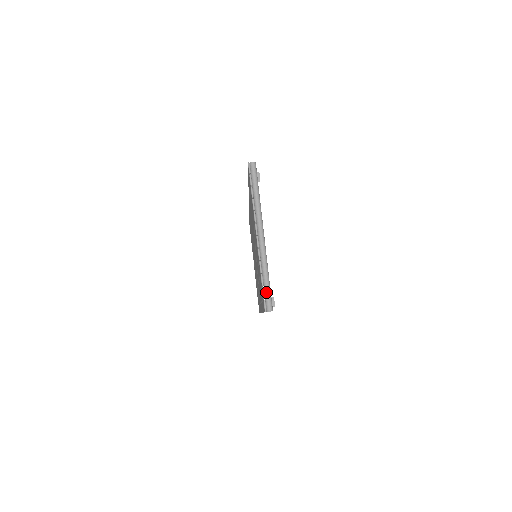
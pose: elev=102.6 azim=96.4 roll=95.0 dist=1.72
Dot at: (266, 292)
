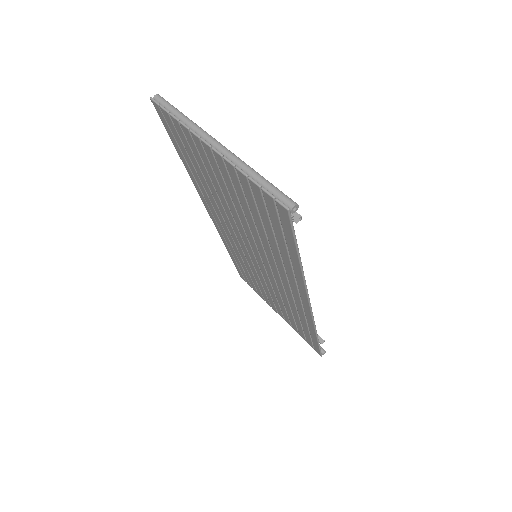
Dot at: (271, 190)
